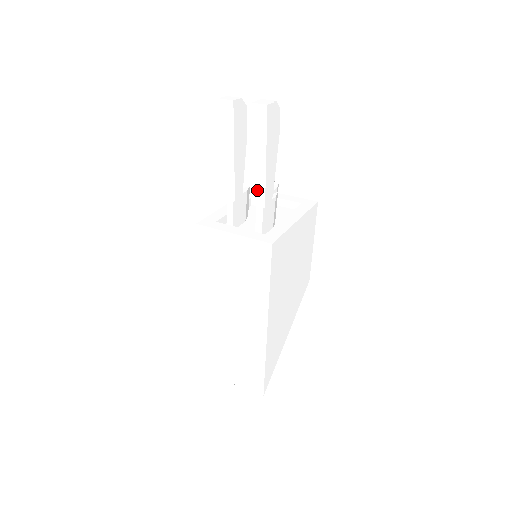
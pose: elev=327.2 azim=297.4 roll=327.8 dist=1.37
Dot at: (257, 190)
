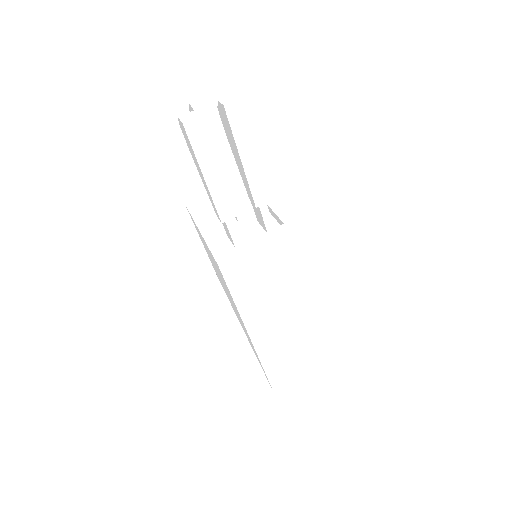
Dot at: (258, 189)
